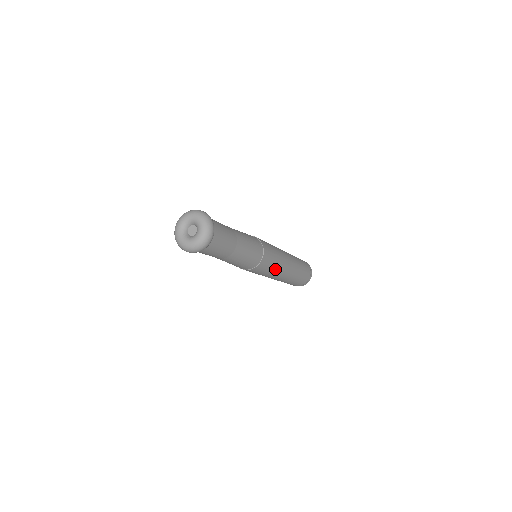
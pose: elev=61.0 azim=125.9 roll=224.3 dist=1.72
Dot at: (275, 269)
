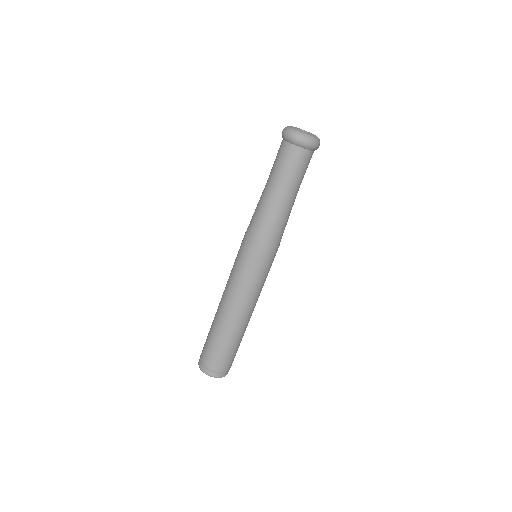
Dot at: (252, 283)
